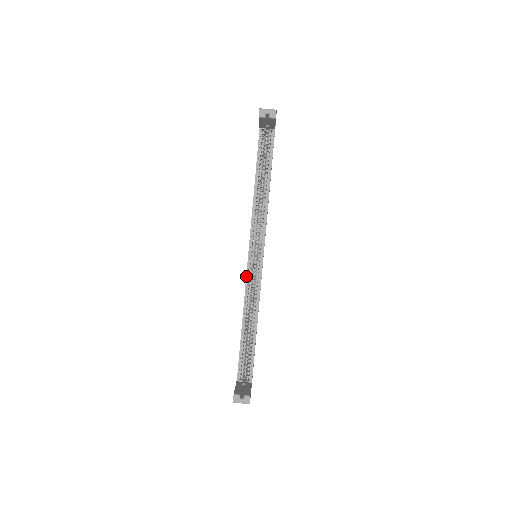
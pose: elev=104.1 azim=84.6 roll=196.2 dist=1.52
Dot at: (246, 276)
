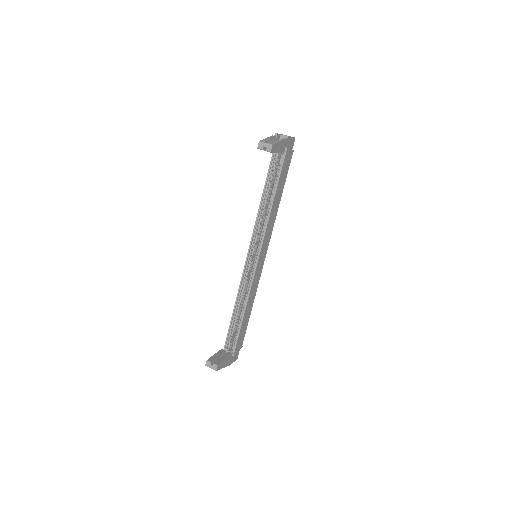
Dot at: (243, 271)
